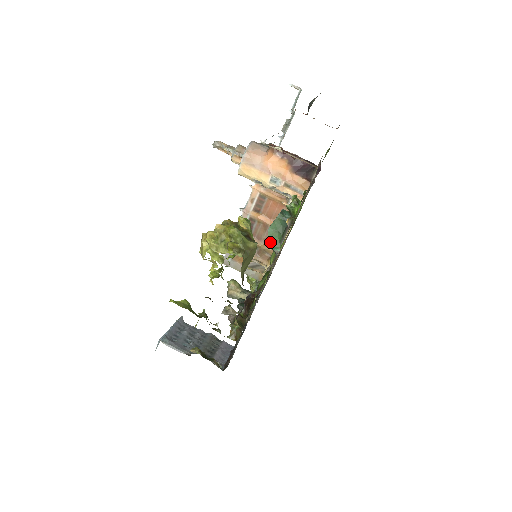
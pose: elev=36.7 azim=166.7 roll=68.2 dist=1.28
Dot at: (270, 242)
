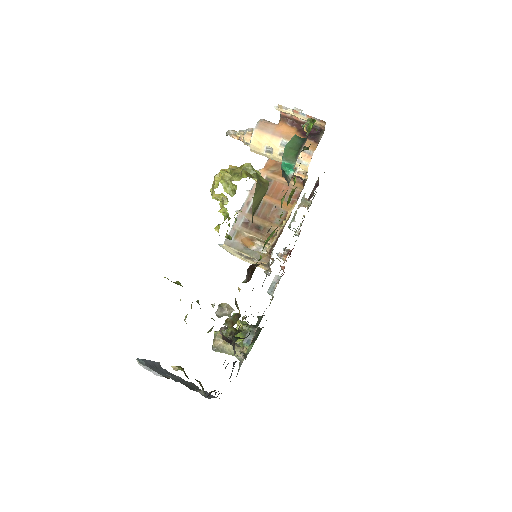
Dot at: (286, 157)
